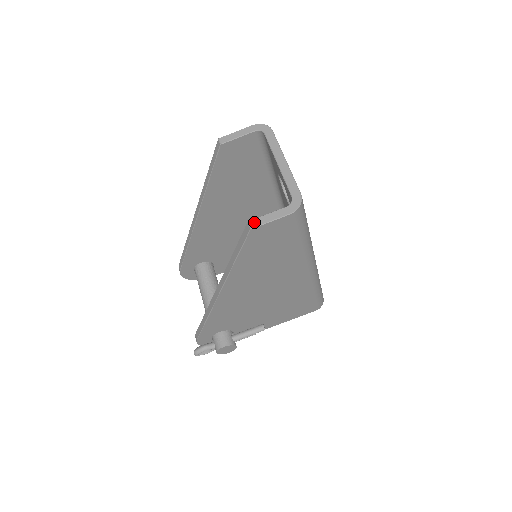
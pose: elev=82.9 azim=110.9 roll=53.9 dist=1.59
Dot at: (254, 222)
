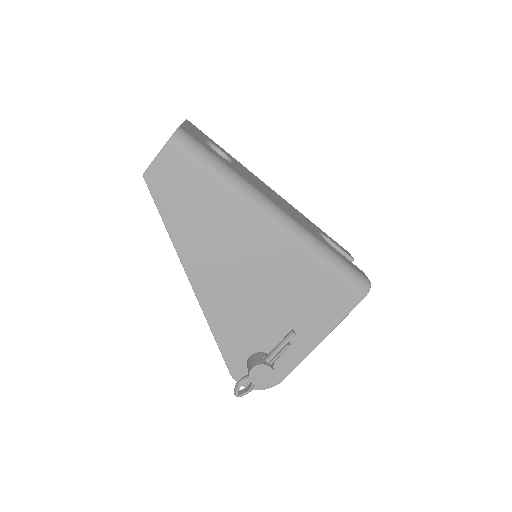
Dot at: (146, 169)
